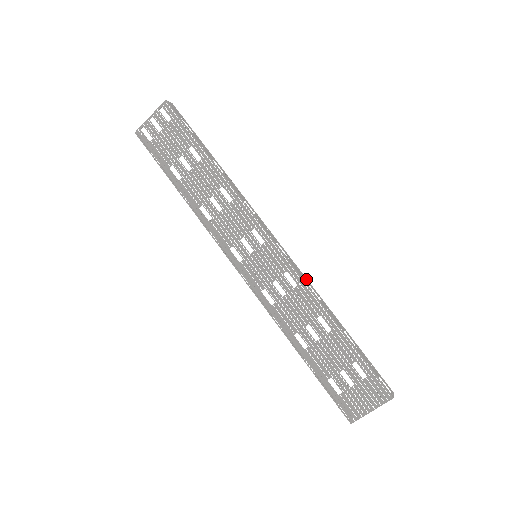
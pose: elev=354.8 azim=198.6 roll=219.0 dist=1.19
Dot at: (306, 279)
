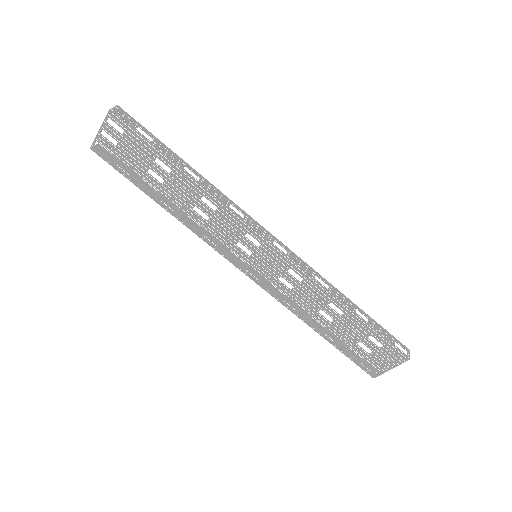
Dot at: (311, 269)
